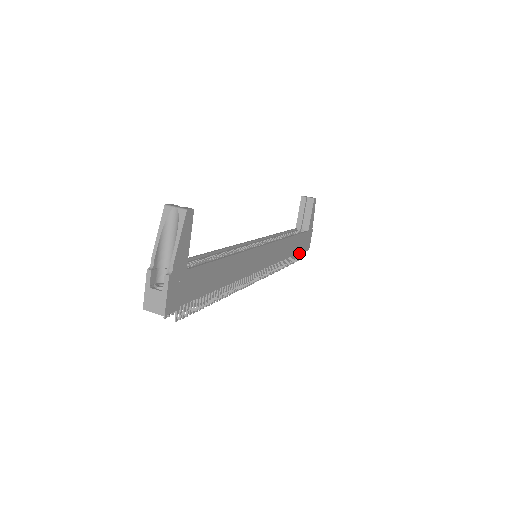
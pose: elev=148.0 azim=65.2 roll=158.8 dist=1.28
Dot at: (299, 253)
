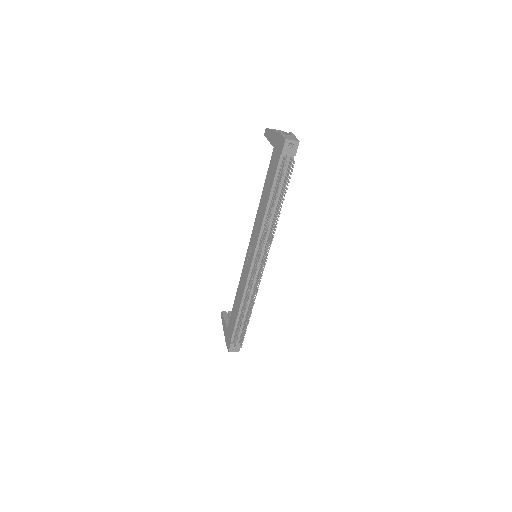
Dot at: (241, 337)
